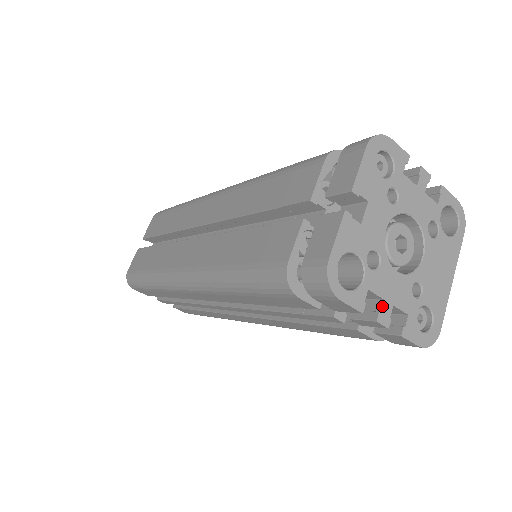
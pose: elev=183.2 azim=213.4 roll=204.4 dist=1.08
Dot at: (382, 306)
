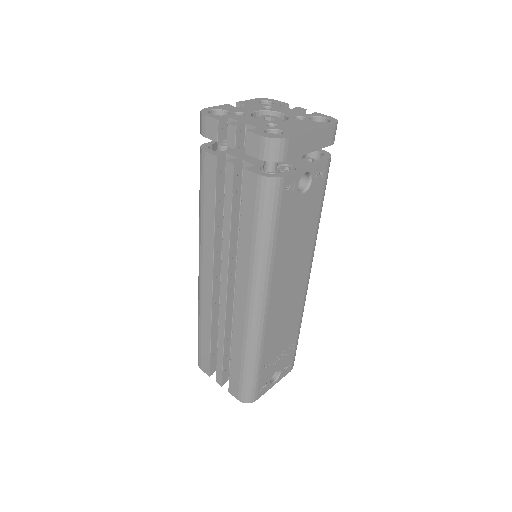
Dot at: (236, 122)
